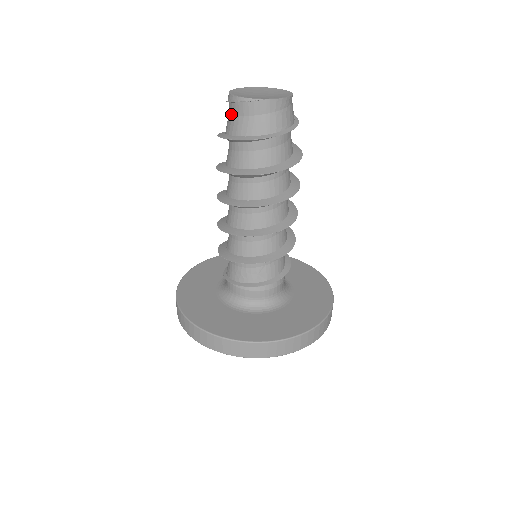
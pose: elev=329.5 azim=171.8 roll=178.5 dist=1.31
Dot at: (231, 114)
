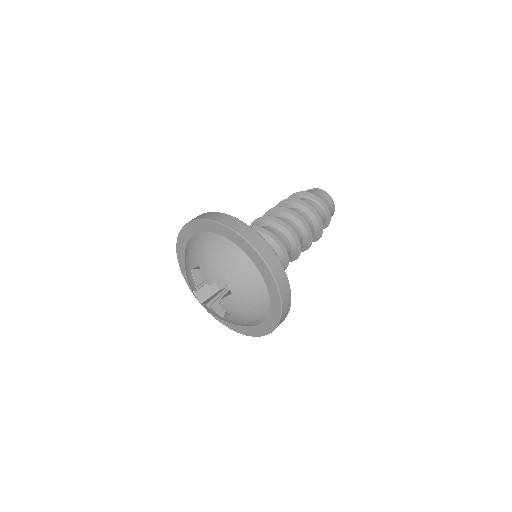
Dot at: occluded
